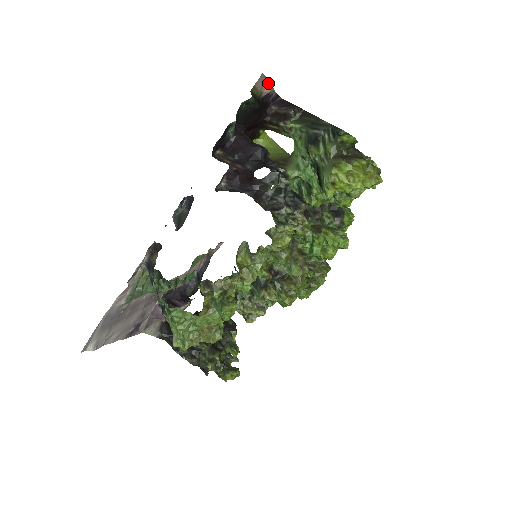
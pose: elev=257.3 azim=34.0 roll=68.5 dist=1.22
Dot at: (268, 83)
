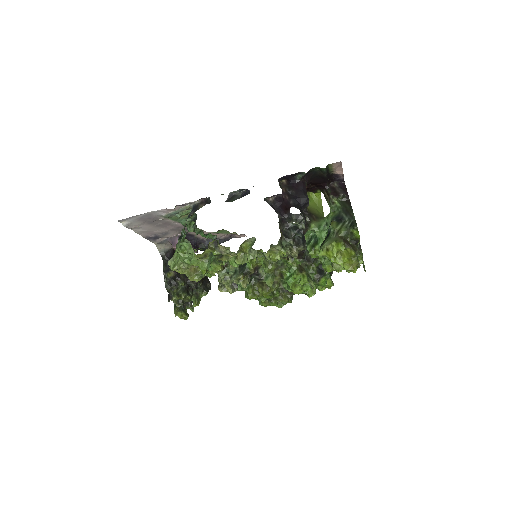
Dot at: (342, 169)
